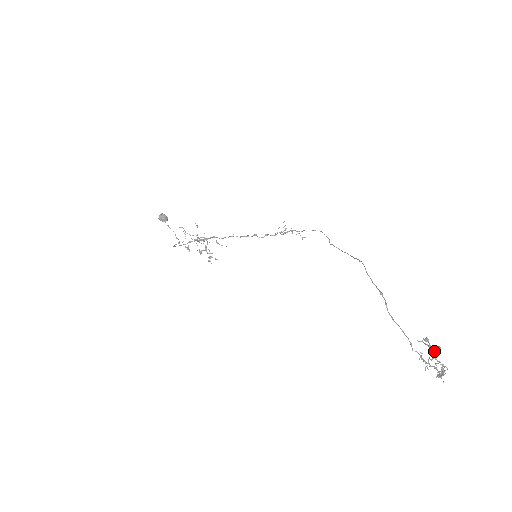
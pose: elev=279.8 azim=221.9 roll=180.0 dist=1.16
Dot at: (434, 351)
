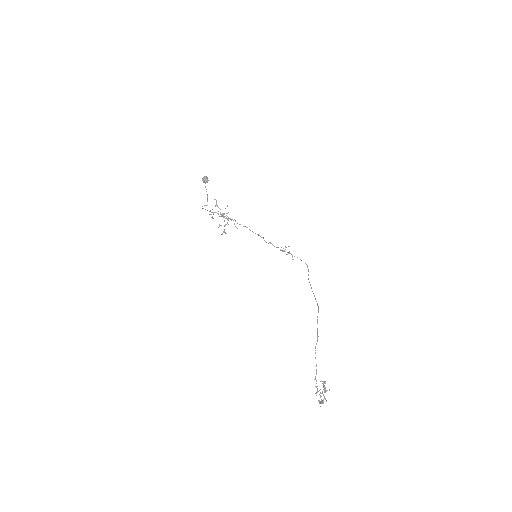
Dot at: (325, 390)
